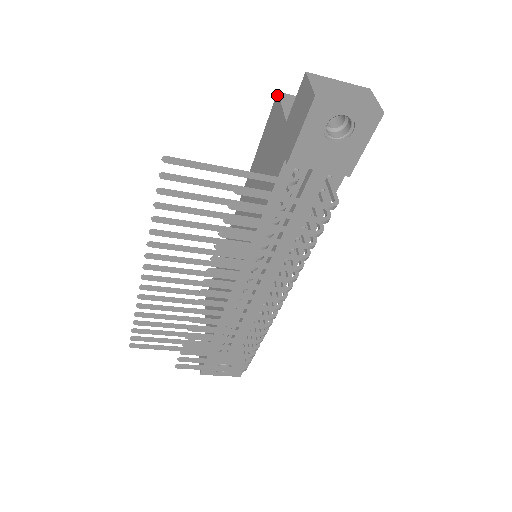
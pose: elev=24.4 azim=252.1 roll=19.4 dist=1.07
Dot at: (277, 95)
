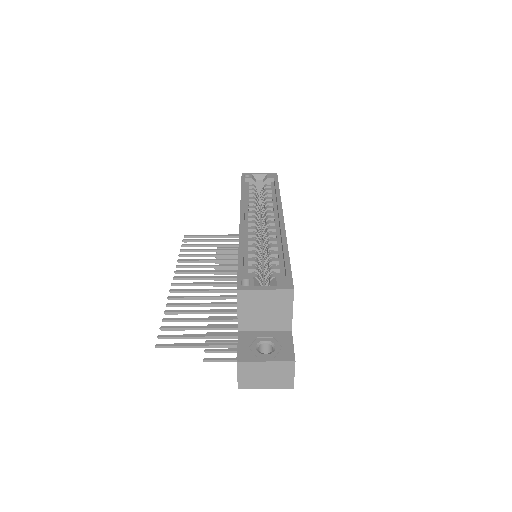
Dot at: occluded
